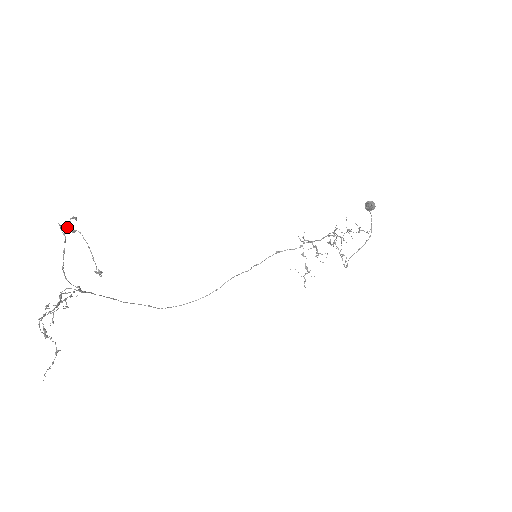
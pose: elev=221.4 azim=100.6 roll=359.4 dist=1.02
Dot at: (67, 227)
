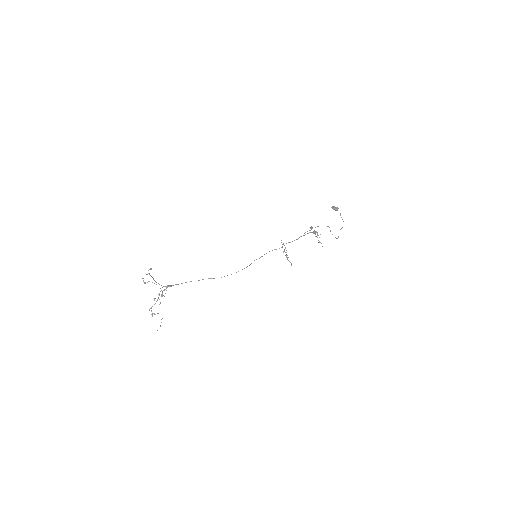
Dot at: (149, 273)
